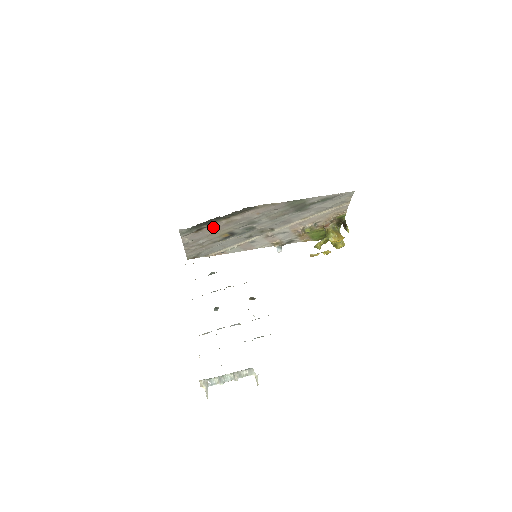
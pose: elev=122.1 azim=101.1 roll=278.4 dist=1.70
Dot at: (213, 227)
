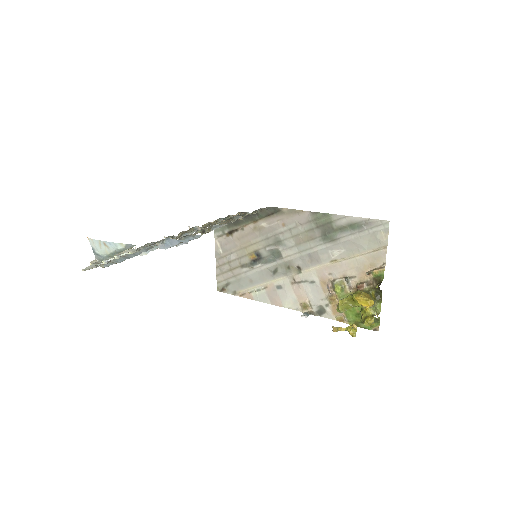
Dot at: (243, 234)
